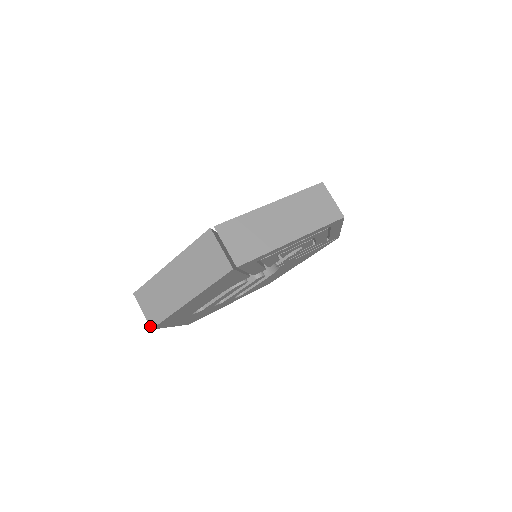
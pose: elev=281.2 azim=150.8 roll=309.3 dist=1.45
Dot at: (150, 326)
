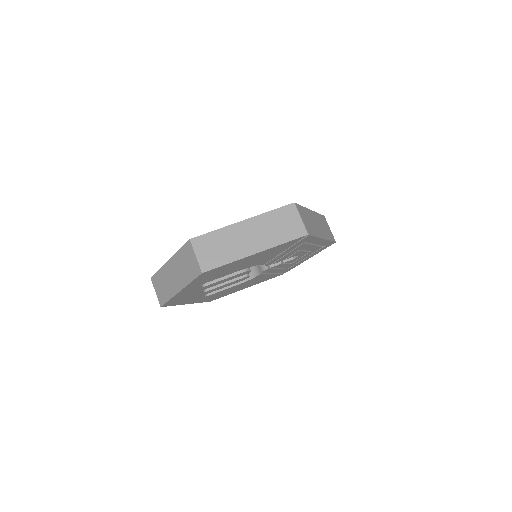
Dot at: (202, 270)
